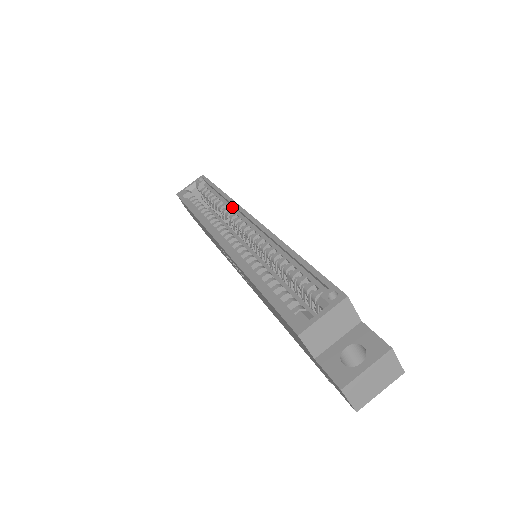
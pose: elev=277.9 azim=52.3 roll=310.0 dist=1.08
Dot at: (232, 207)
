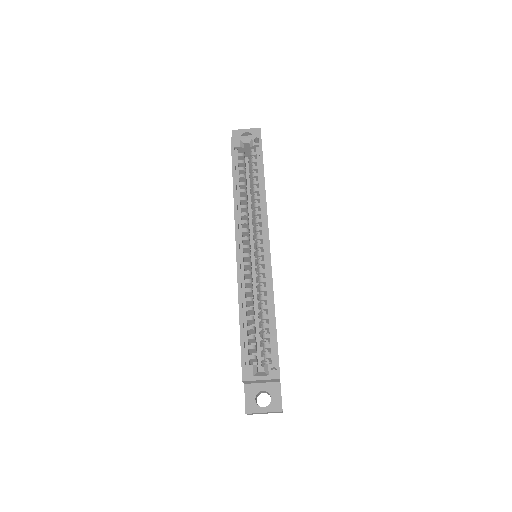
Dot at: (263, 209)
